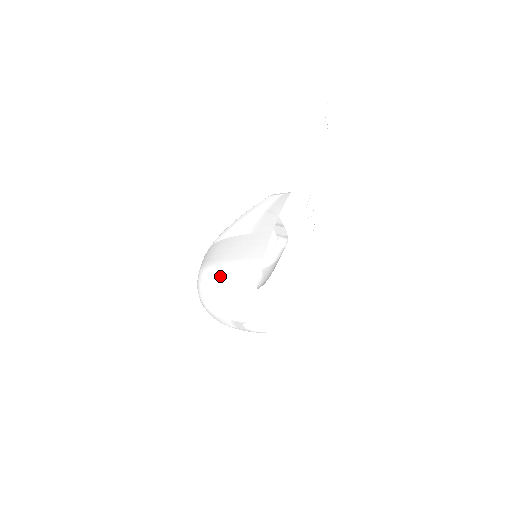
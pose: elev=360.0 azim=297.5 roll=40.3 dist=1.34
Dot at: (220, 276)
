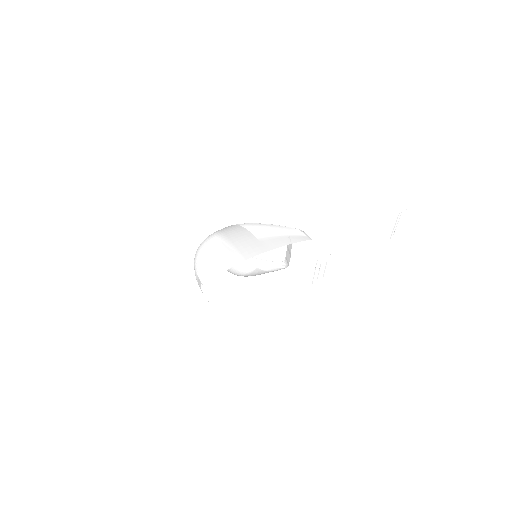
Dot at: (217, 246)
